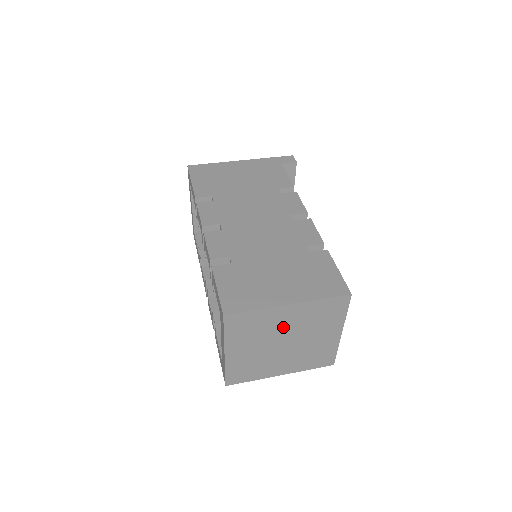
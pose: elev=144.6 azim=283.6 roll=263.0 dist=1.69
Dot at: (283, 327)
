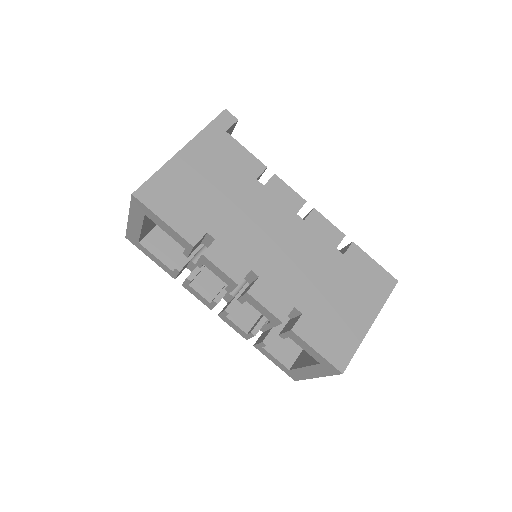
Dot at: occluded
